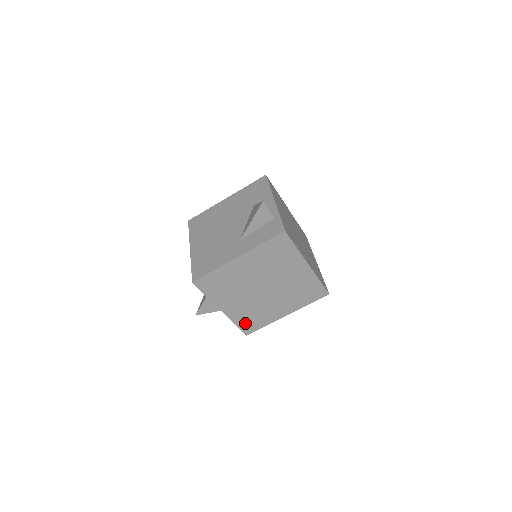
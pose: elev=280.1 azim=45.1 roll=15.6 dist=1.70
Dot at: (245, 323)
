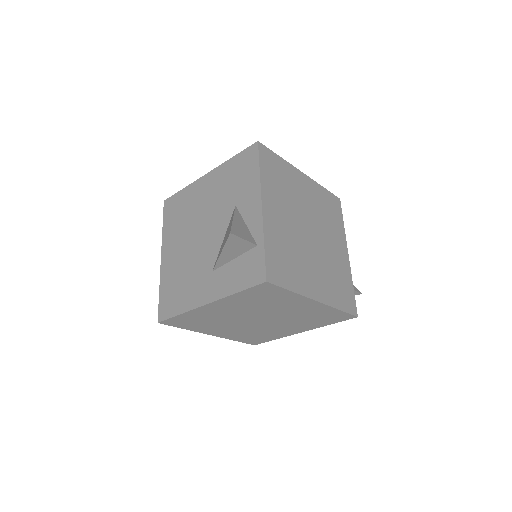
Dot at: (248, 339)
